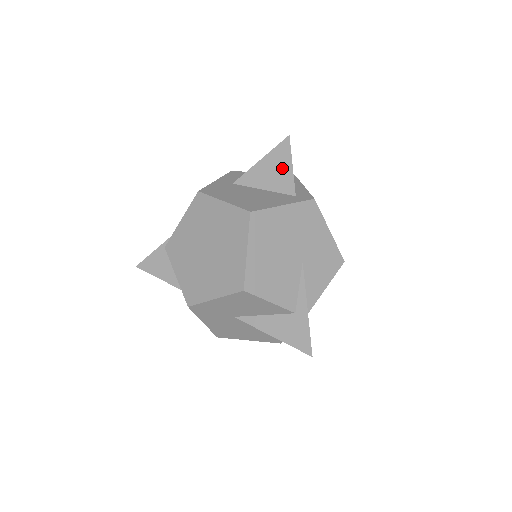
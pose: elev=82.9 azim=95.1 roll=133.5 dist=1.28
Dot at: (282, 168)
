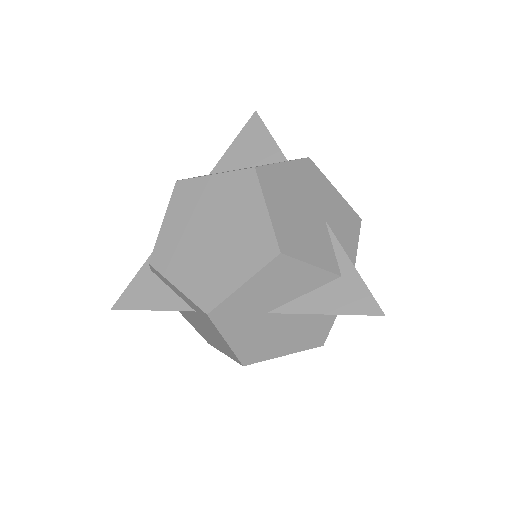
Dot at: (261, 141)
